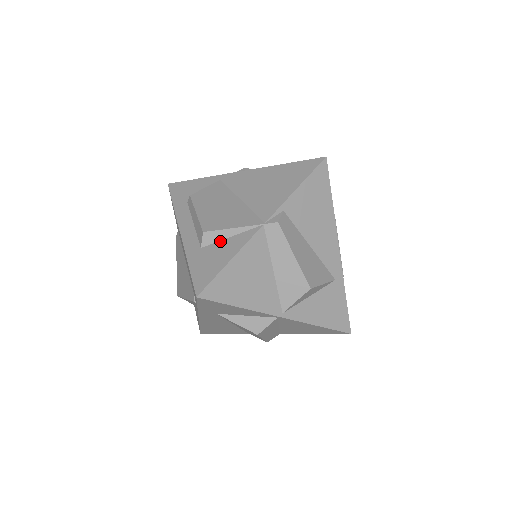
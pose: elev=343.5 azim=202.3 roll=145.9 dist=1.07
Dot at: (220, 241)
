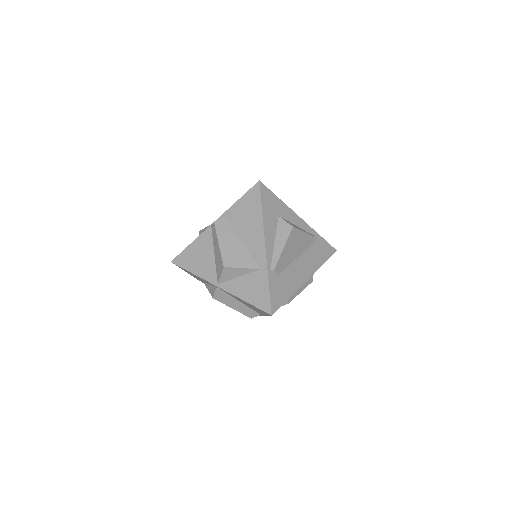
Dot at: occluded
